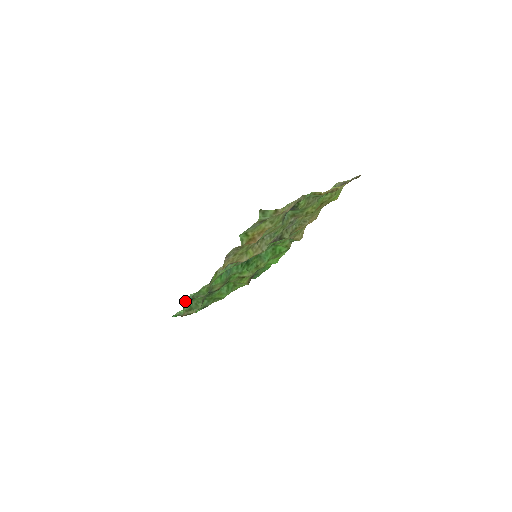
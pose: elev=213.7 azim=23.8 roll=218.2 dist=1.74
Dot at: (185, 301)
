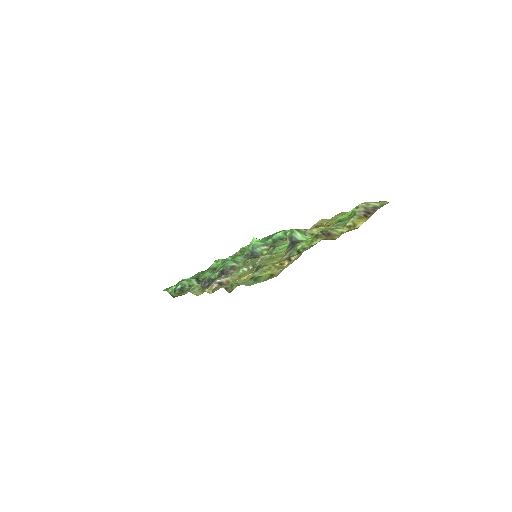
Dot at: occluded
